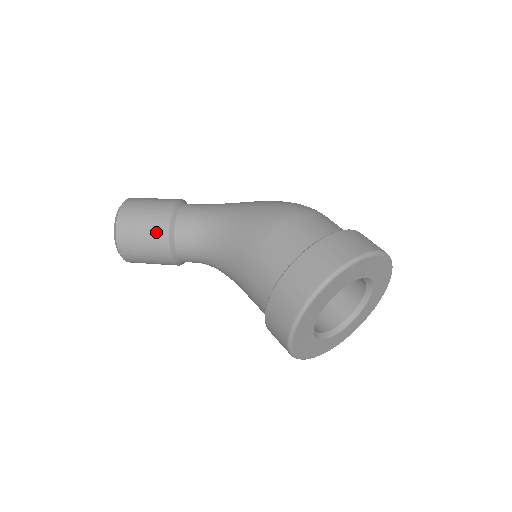
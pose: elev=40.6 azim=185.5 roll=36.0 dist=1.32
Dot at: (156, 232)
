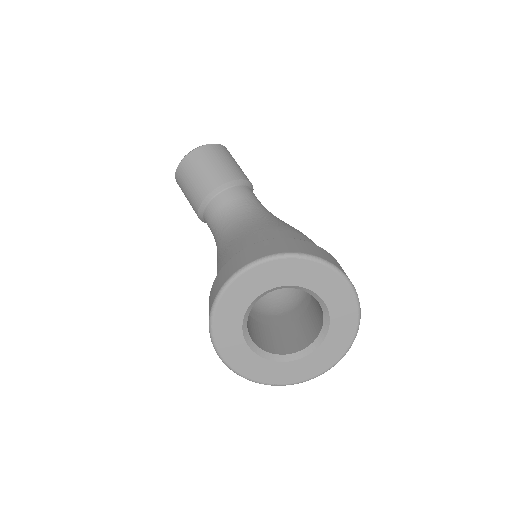
Dot at: (229, 171)
